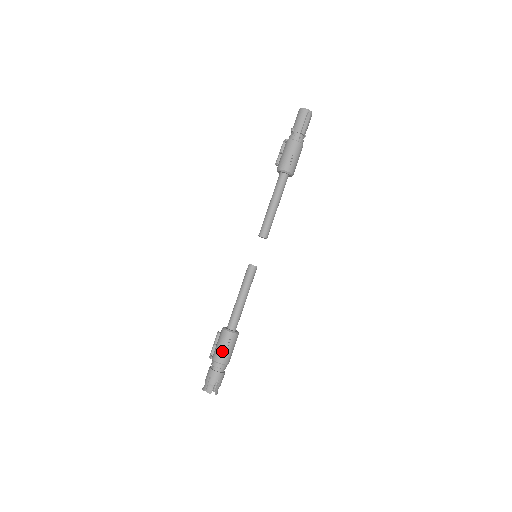
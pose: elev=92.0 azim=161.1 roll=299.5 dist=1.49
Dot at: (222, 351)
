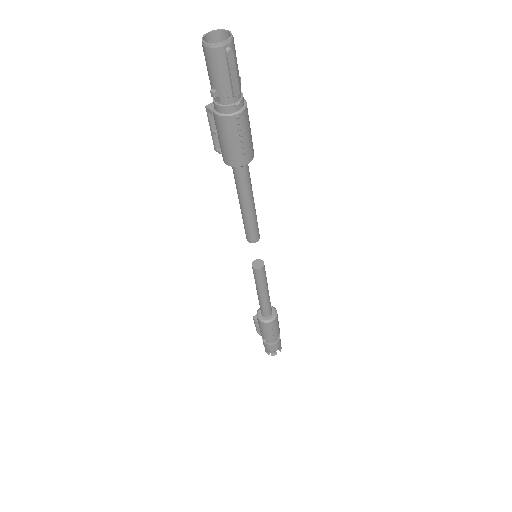
Dot at: (270, 335)
